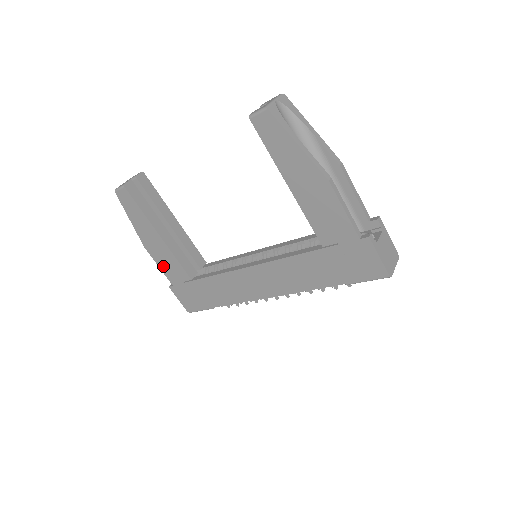
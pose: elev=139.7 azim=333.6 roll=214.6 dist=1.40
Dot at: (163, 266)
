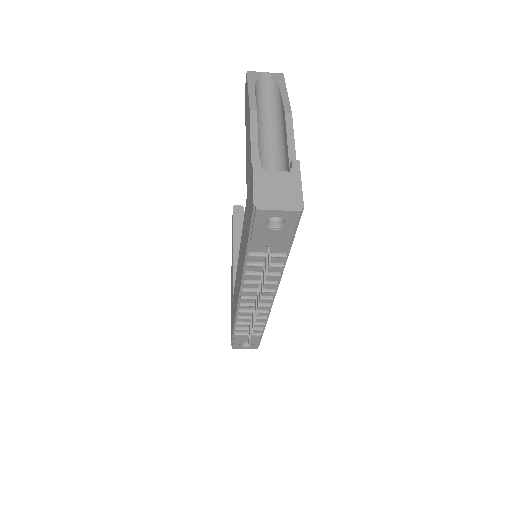
Dot at: occluded
